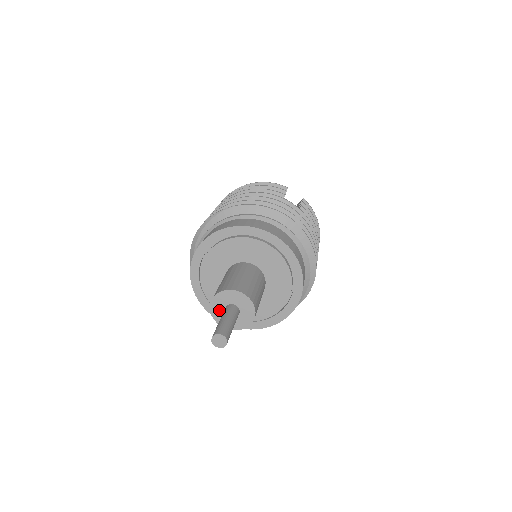
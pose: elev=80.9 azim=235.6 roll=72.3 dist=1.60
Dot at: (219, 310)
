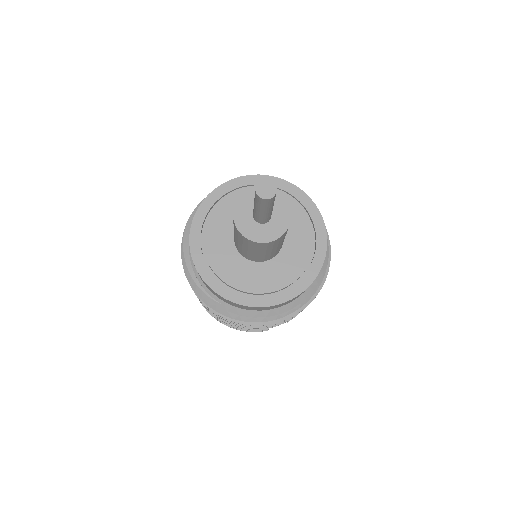
Dot at: (253, 229)
